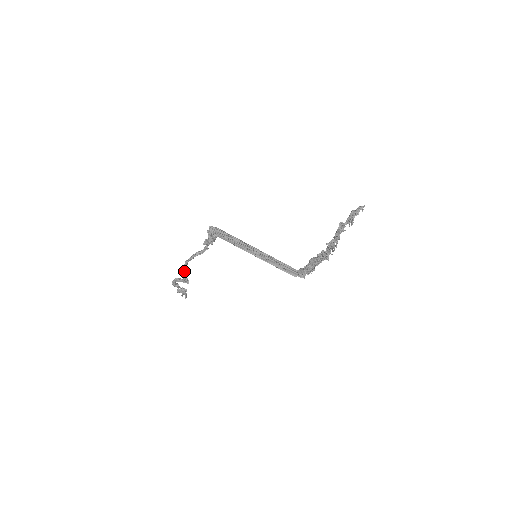
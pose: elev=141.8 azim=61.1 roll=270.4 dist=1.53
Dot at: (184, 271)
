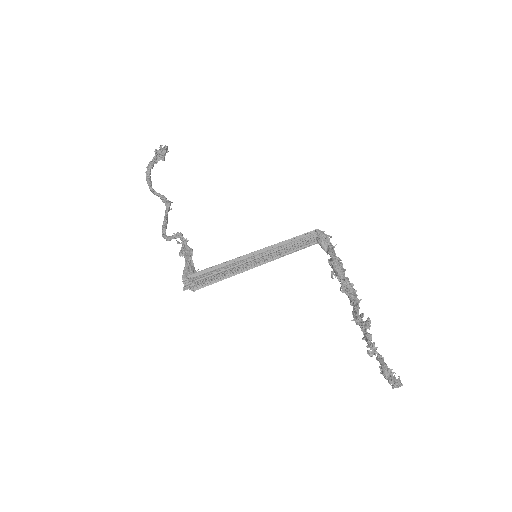
Dot at: occluded
